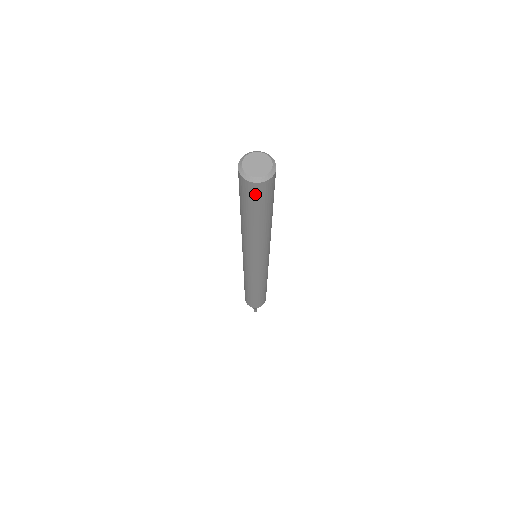
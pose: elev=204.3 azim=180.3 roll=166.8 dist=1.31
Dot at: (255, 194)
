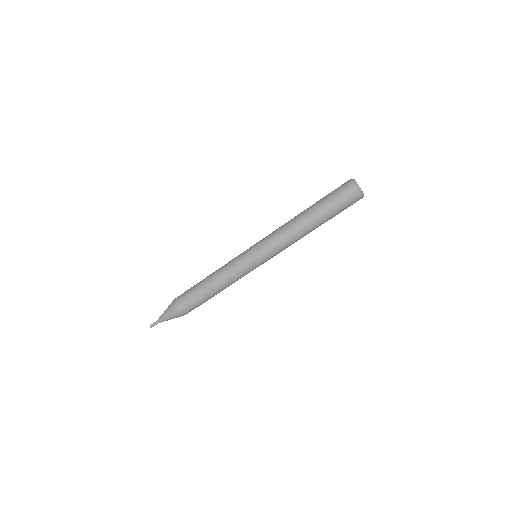
Dot at: (343, 190)
